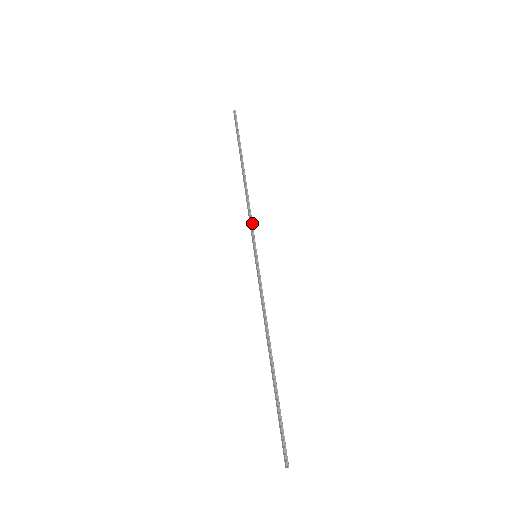
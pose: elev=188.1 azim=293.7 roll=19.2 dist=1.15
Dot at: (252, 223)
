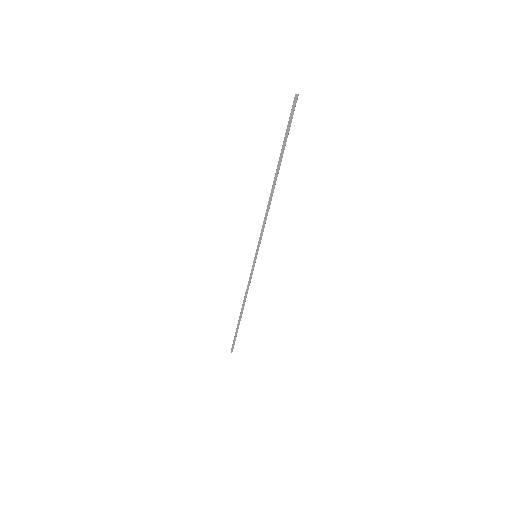
Dot at: occluded
